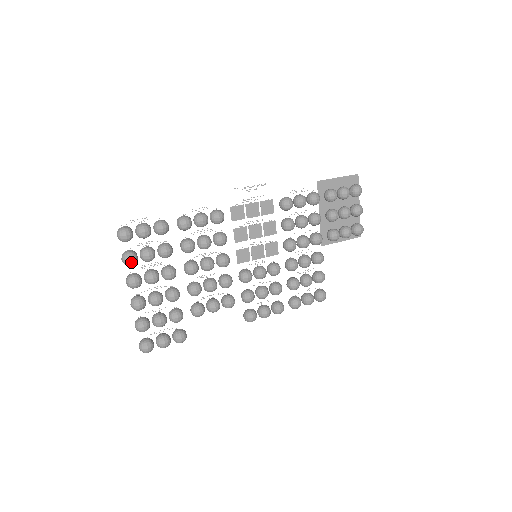
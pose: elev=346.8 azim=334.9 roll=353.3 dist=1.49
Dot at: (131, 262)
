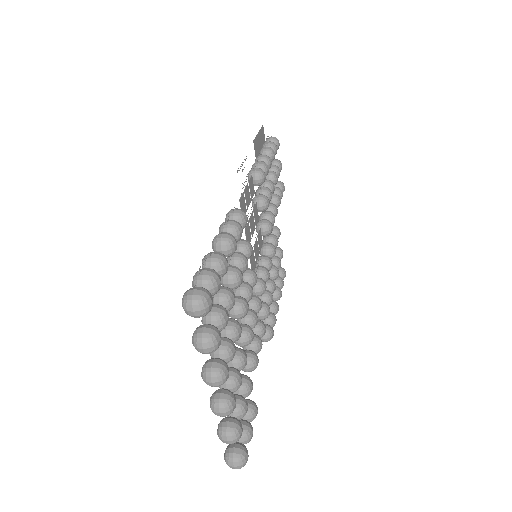
Dot at: (220, 343)
